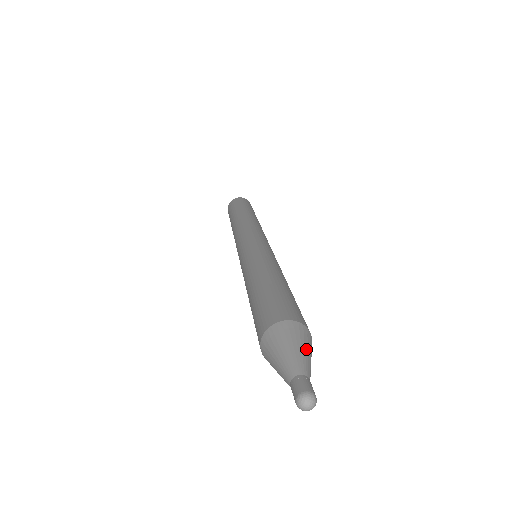
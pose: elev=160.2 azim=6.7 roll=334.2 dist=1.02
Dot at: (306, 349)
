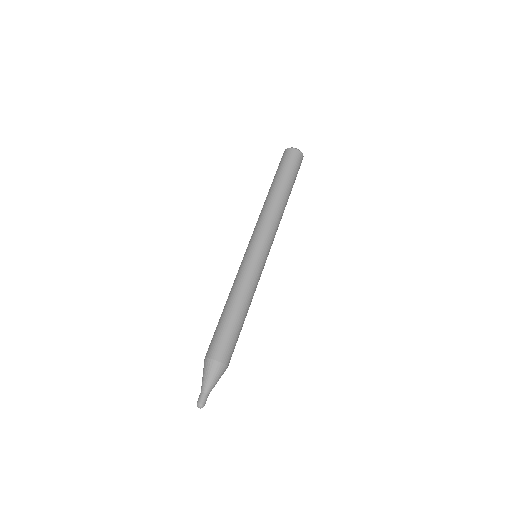
Dot at: (210, 376)
